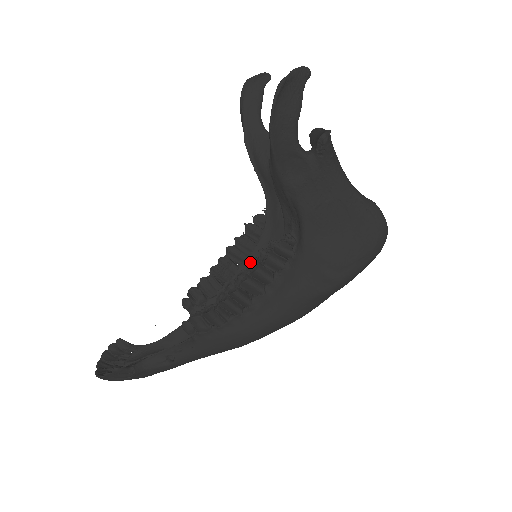
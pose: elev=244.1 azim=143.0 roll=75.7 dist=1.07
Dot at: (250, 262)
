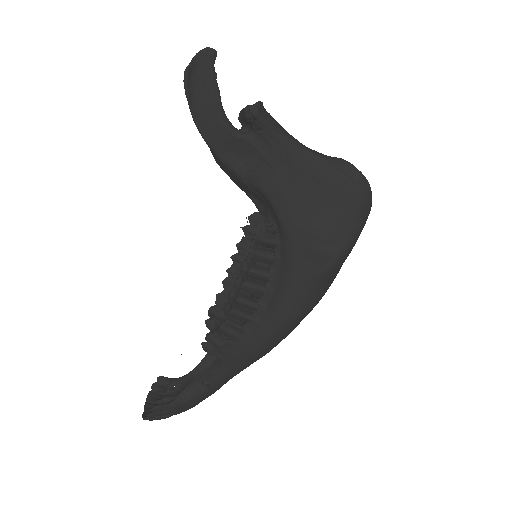
Dot at: (242, 264)
